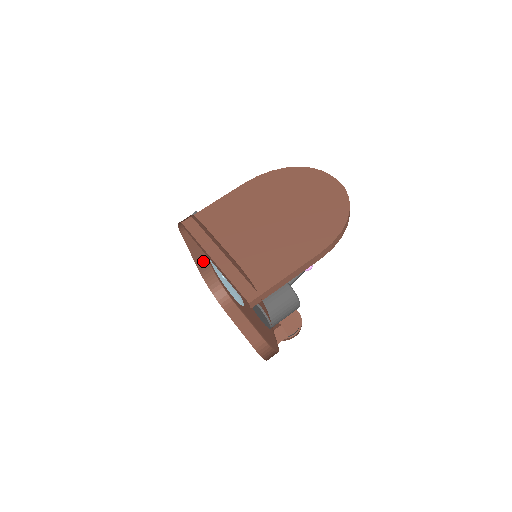
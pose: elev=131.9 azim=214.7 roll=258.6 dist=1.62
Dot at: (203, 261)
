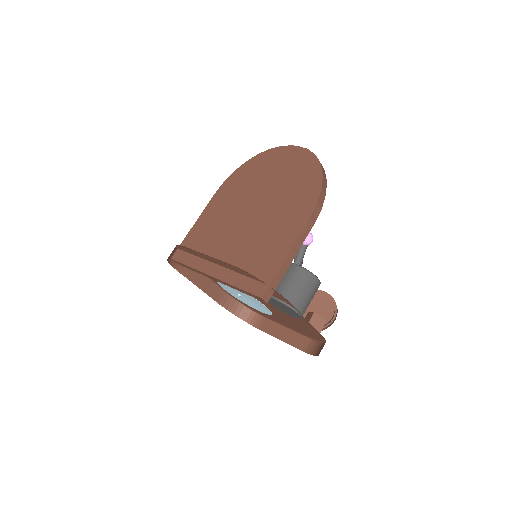
Dot at: (215, 290)
